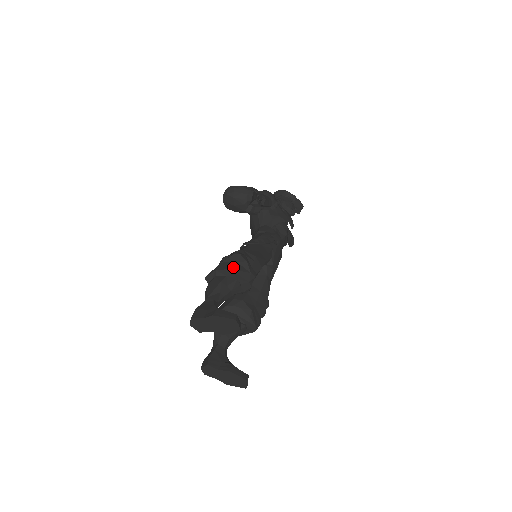
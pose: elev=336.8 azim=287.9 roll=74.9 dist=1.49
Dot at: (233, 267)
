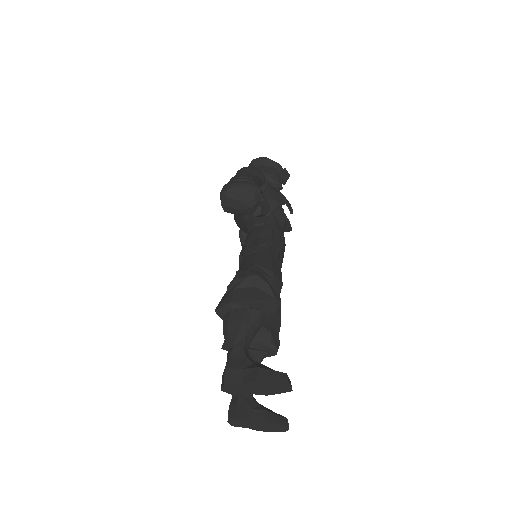
Dot at: (254, 296)
